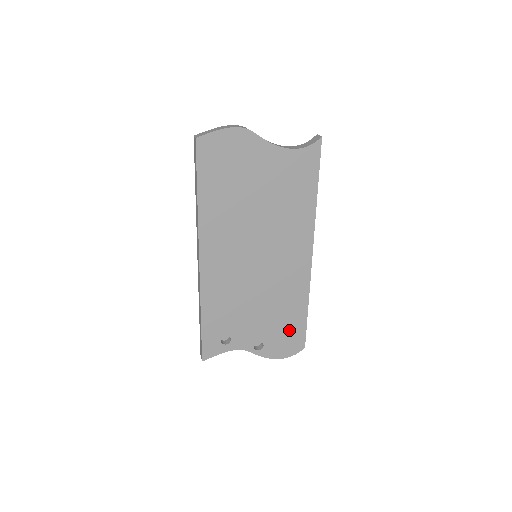
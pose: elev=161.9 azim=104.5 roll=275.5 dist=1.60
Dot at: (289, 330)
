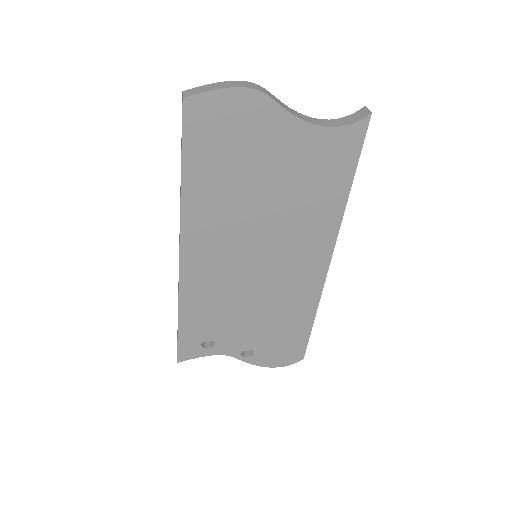
Dot at: (287, 340)
